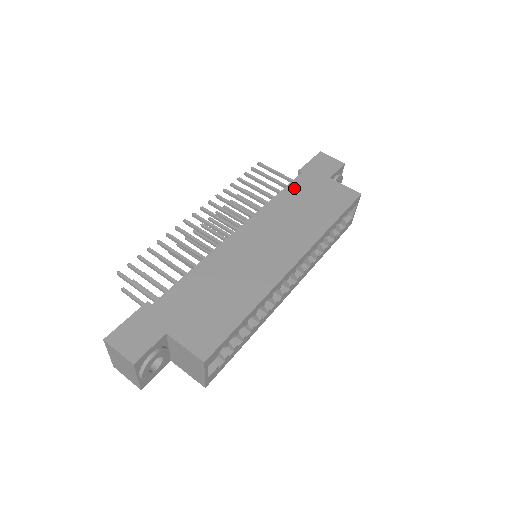
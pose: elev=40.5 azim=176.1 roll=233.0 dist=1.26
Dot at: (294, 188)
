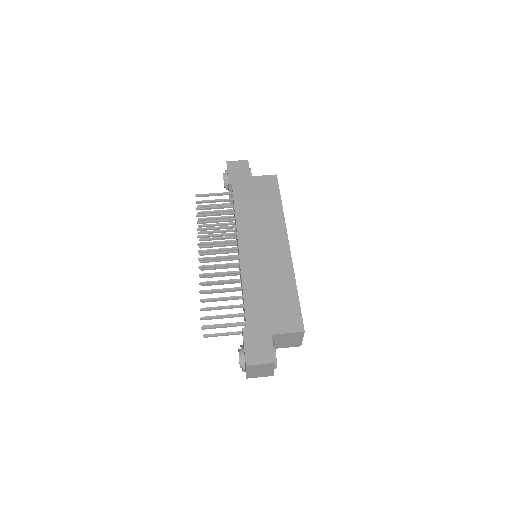
Dot at: (239, 198)
